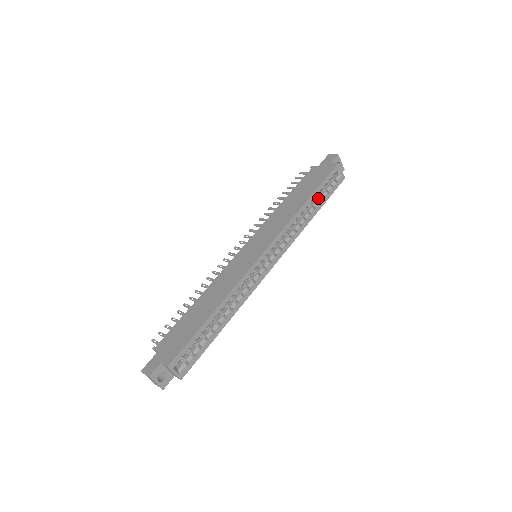
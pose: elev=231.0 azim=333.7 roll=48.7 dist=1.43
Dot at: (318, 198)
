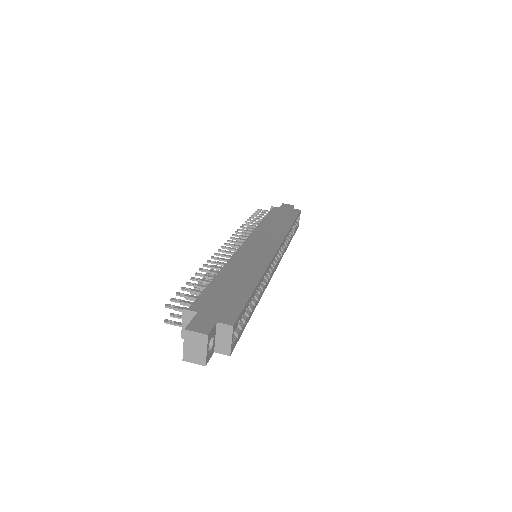
Dot at: occluded
